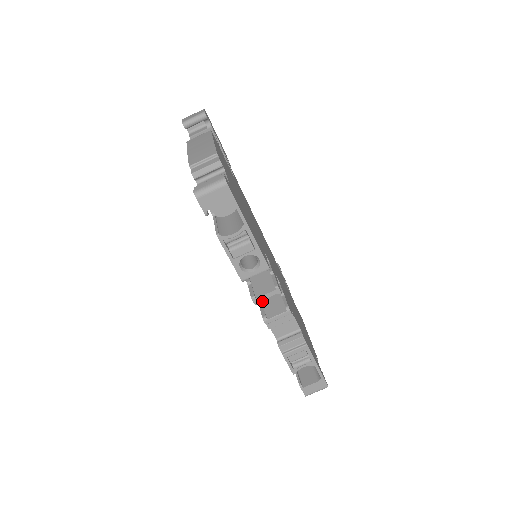
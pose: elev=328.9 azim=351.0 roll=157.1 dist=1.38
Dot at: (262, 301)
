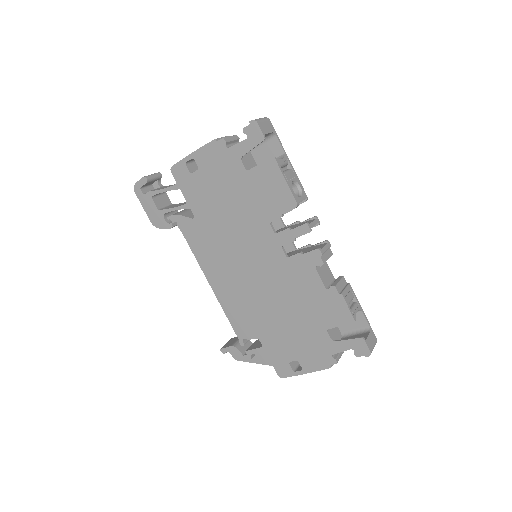
Dot at: (300, 253)
